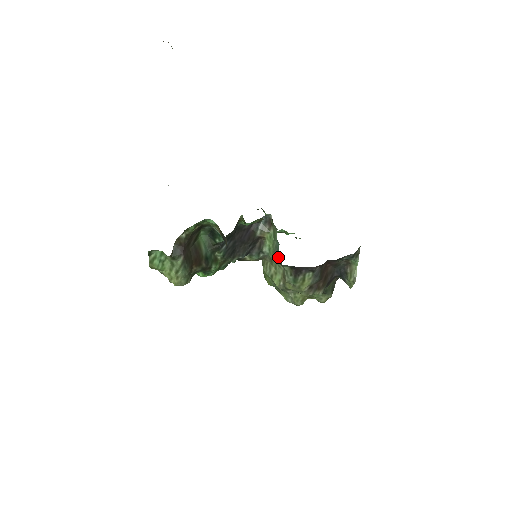
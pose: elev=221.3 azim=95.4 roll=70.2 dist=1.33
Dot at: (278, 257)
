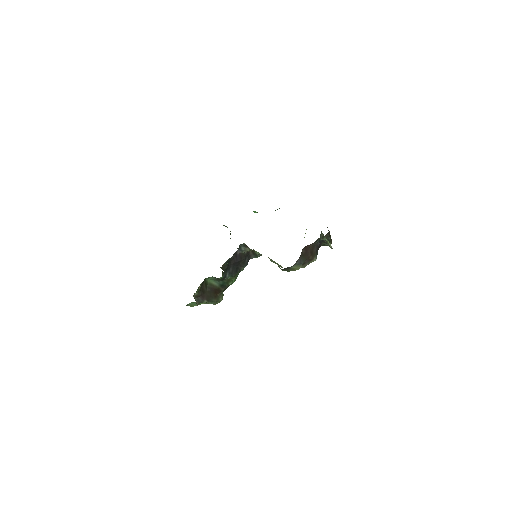
Dot at: occluded
